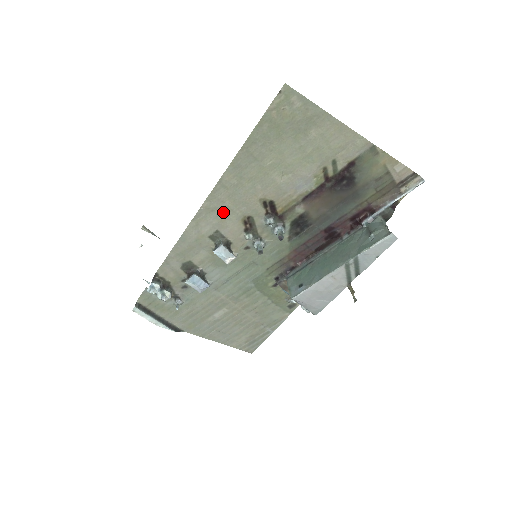
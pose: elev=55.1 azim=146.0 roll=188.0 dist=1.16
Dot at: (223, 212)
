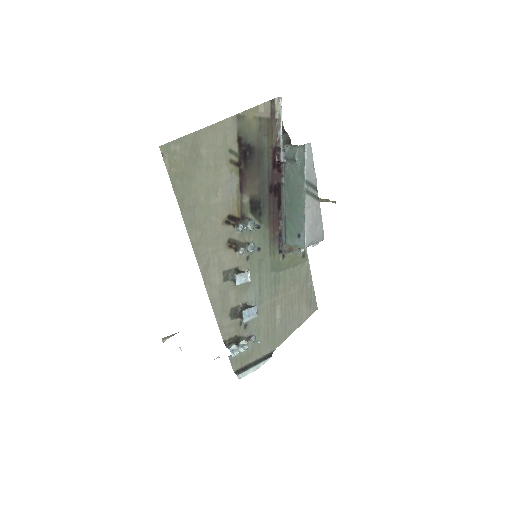
Dot at: (214, 258)
